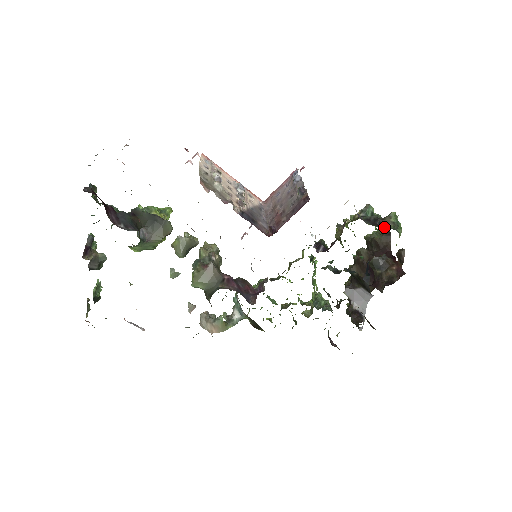
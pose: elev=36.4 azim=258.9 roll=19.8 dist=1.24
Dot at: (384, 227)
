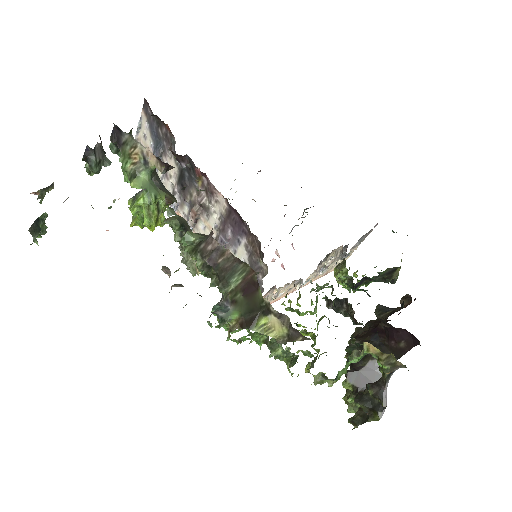
Dot at: occluded
